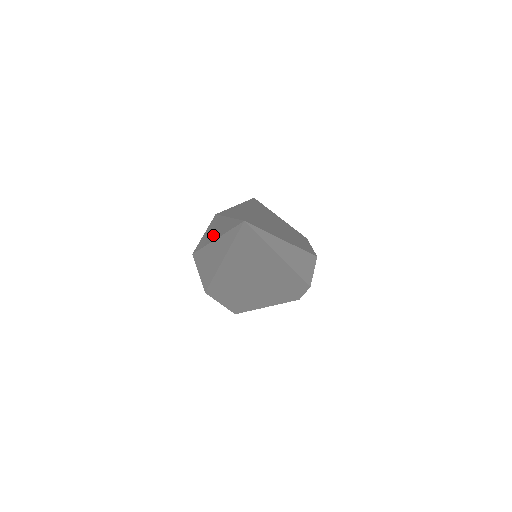
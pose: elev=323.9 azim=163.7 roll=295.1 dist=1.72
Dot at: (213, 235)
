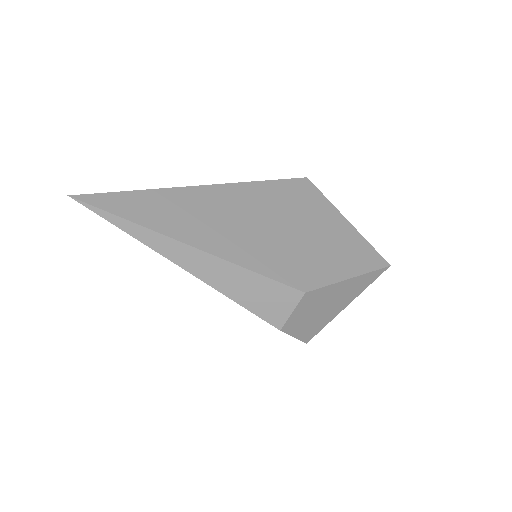
Dot at: occluded
